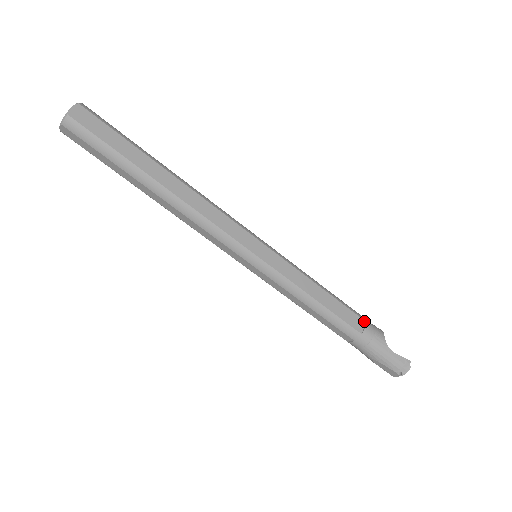
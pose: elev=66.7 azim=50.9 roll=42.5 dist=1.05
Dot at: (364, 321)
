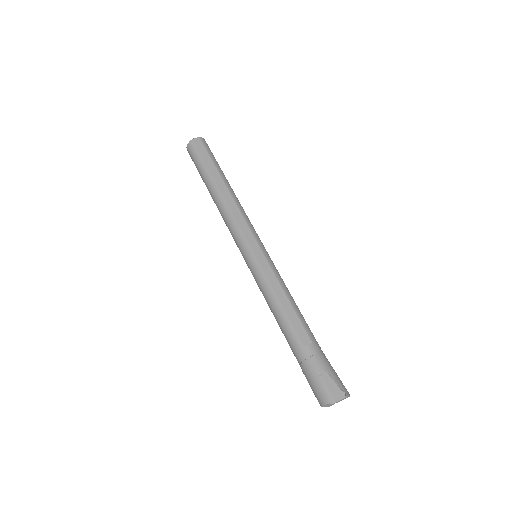
Dot at: occluded
